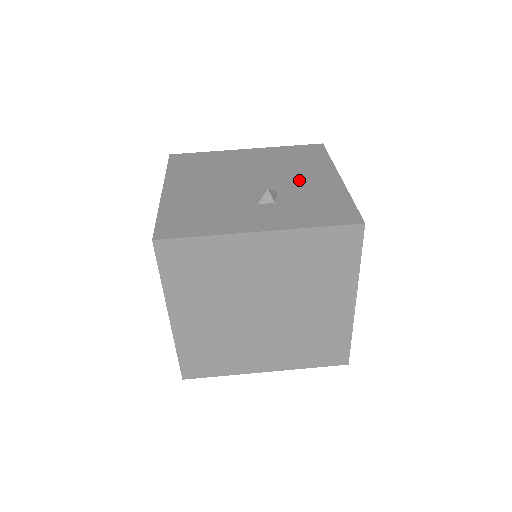
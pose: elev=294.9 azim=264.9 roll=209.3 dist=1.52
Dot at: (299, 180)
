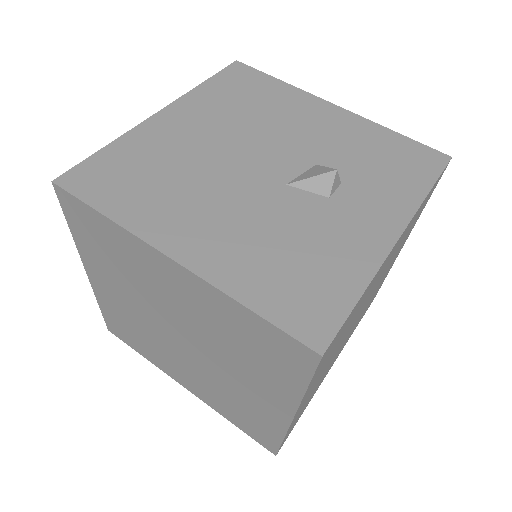
Dot at: (307, 132)
